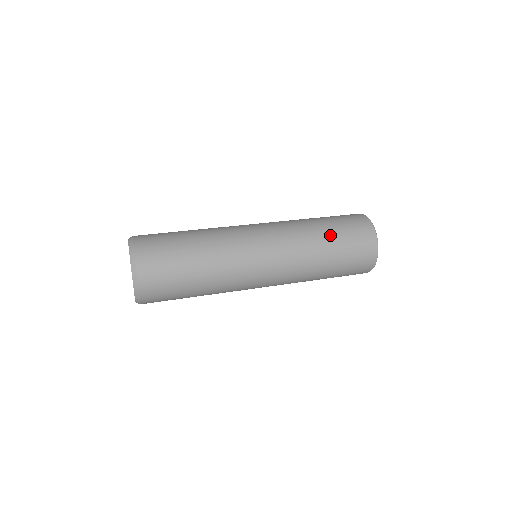
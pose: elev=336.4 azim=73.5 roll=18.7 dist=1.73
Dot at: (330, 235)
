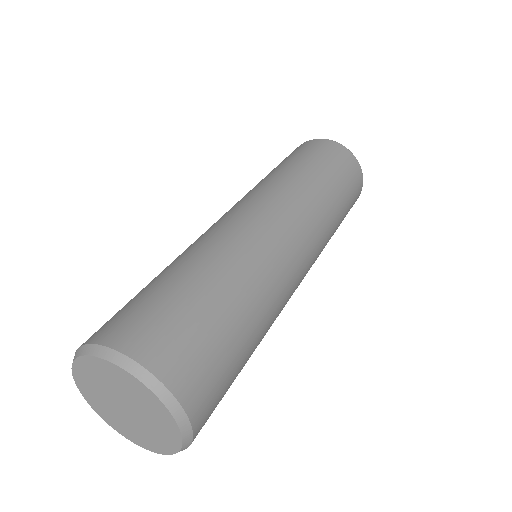
Dot at: (342, 215)
